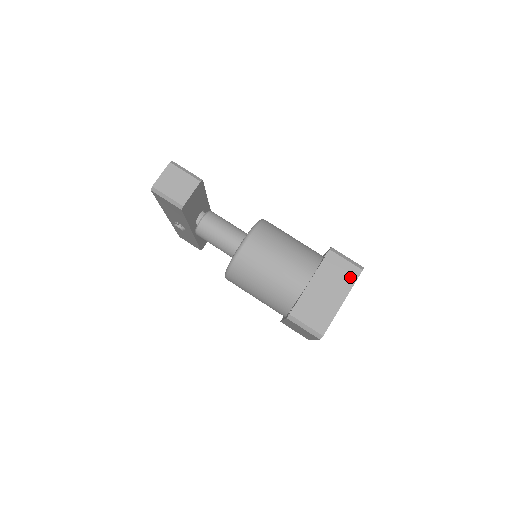
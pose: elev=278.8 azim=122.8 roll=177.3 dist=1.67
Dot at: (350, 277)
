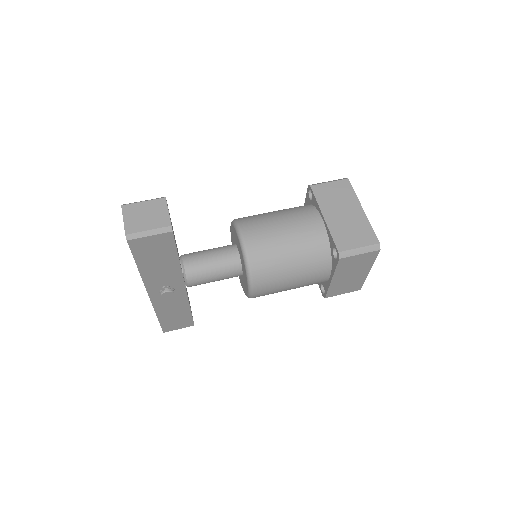
Dot at: (346, 190)
